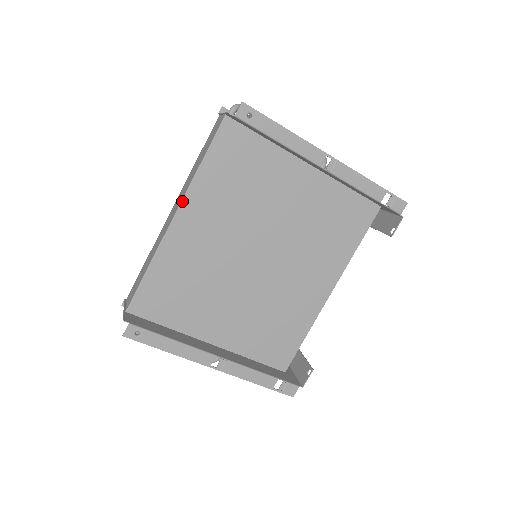
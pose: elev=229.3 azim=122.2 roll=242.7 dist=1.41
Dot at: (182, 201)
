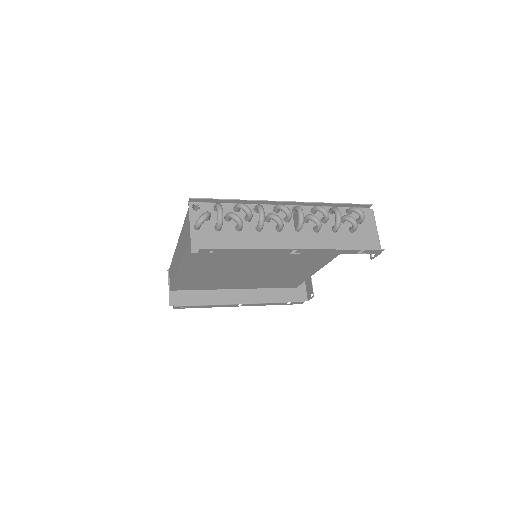
Dot at: (181, 262)
